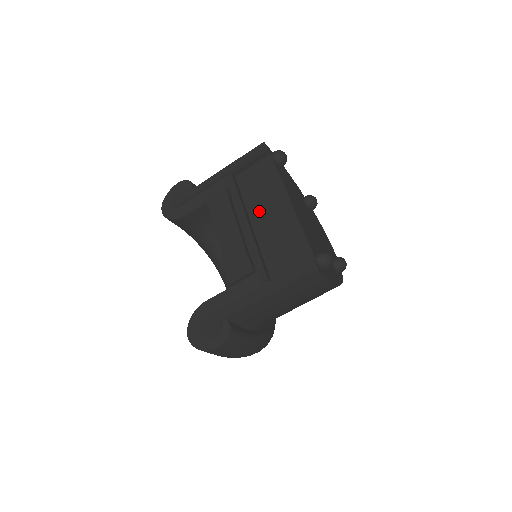
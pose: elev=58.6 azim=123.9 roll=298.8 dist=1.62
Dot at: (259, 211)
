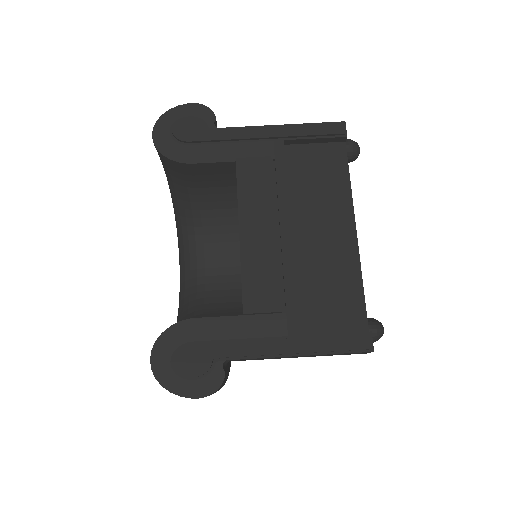
Dot at: (307, 218)
